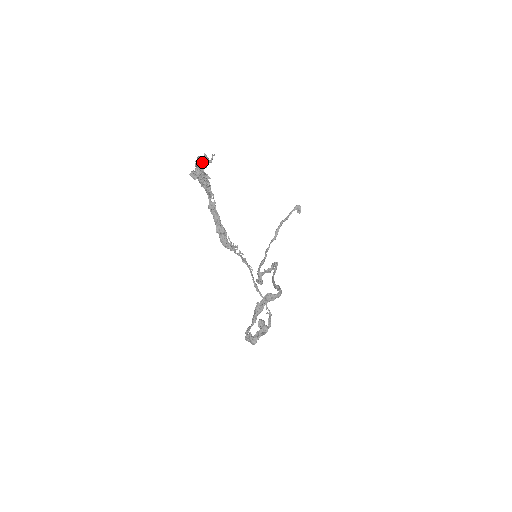
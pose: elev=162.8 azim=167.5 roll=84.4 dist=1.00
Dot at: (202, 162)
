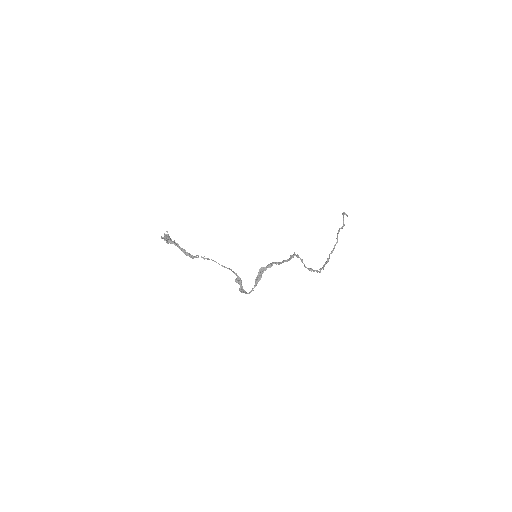
Dot at: (164, 236)
